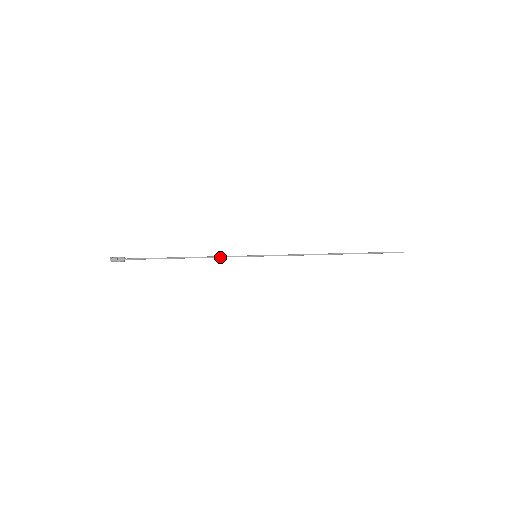
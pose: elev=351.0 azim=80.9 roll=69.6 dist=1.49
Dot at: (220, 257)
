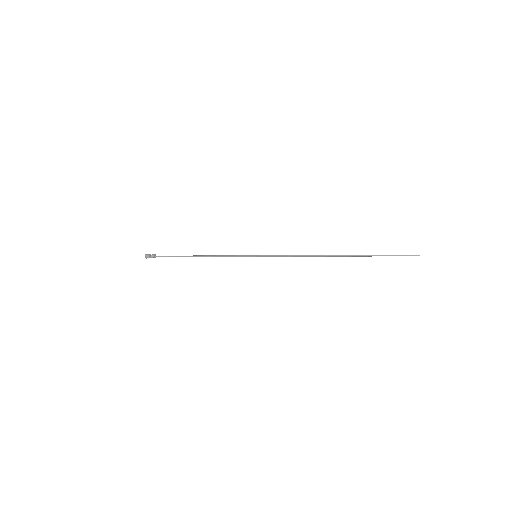
Dot at: (225, 256)
